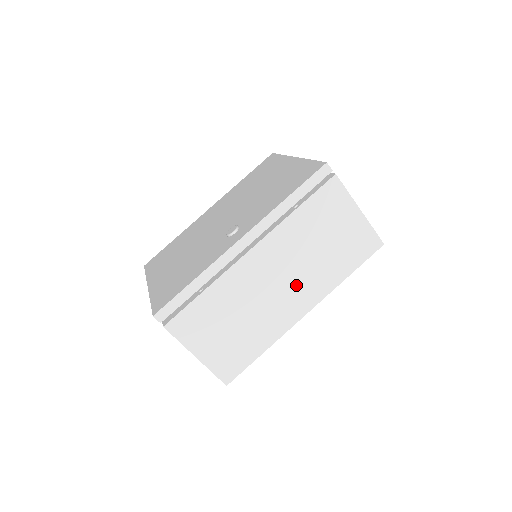
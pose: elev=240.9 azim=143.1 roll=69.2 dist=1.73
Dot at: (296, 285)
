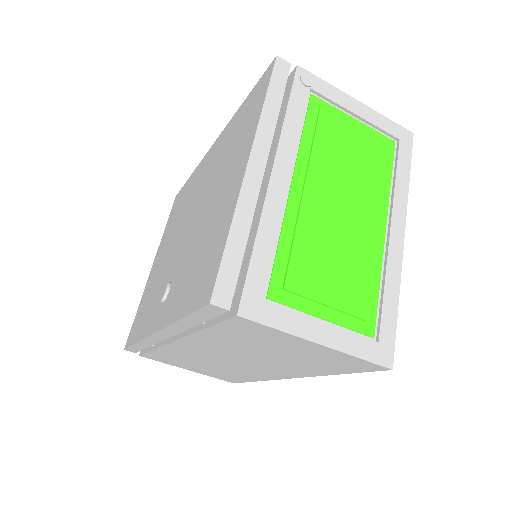
Dot at: (259, 365)
